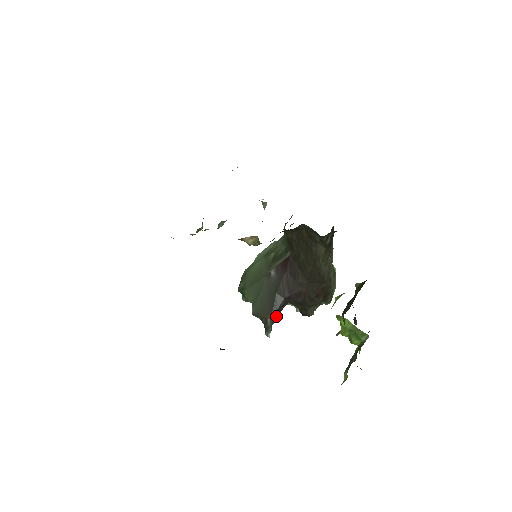
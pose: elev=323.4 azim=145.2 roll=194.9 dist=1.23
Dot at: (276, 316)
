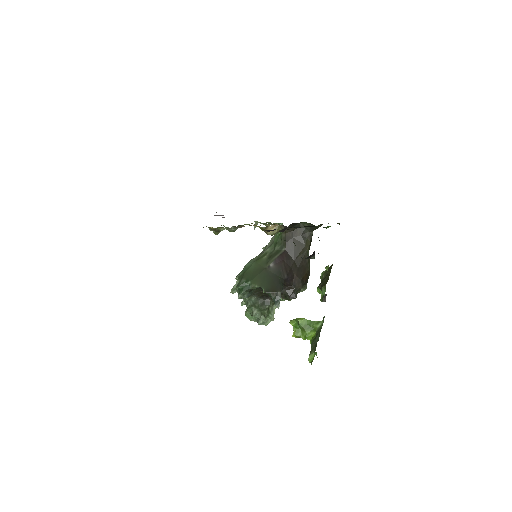
Dot at: occluded
